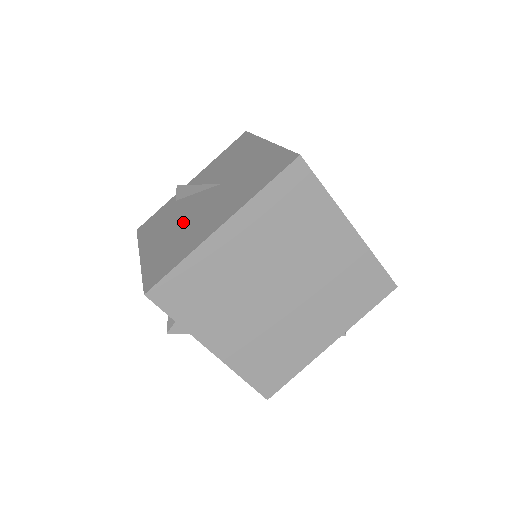
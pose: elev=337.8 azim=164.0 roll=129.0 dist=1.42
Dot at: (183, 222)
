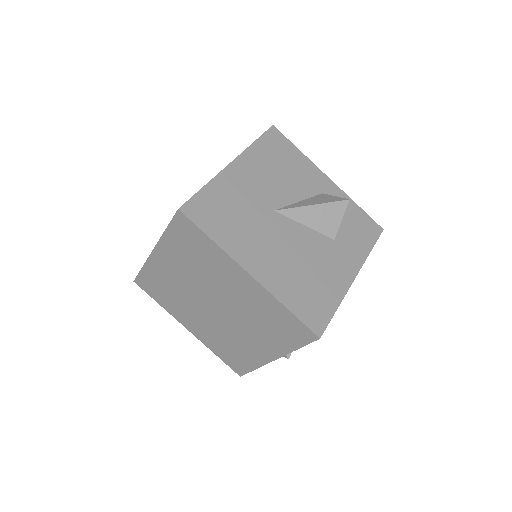
Dot at: occluded
